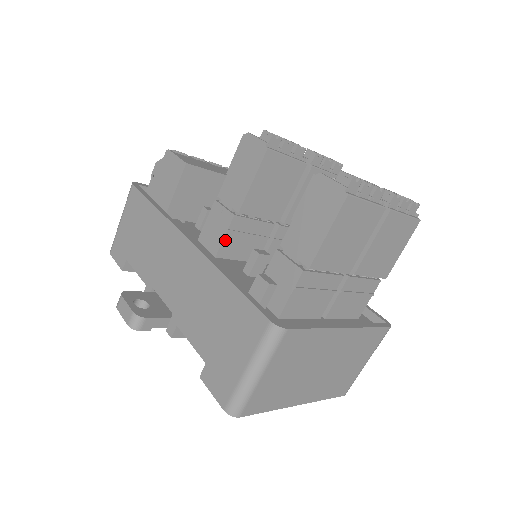
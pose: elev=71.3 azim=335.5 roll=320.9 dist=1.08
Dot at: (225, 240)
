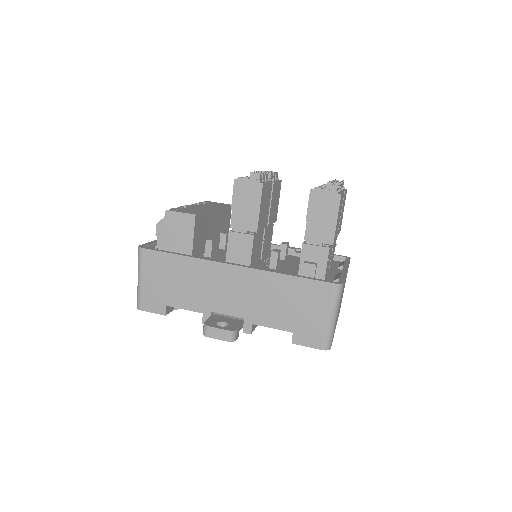
Dot at: (252, 254)
